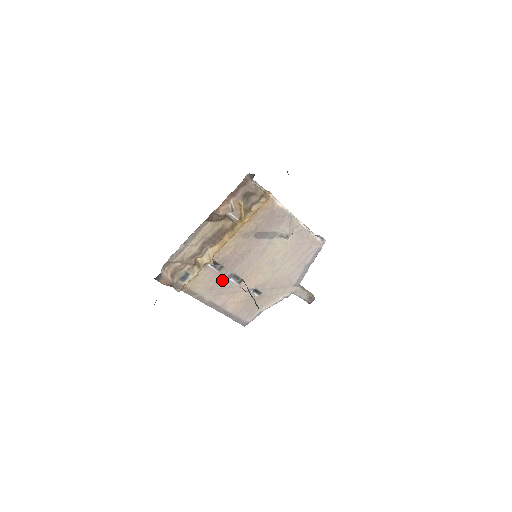
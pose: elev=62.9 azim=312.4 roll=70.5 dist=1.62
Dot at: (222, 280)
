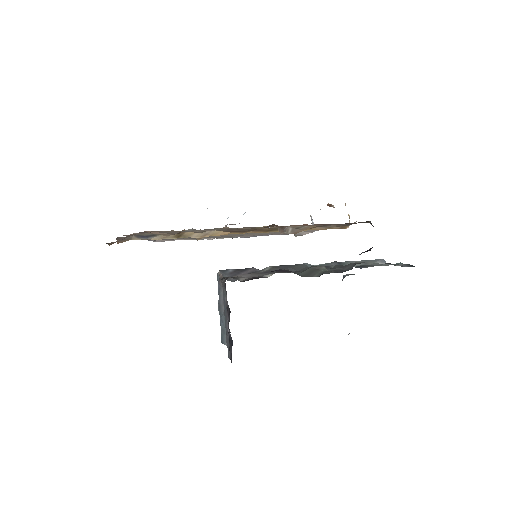
Dot at: occluded
